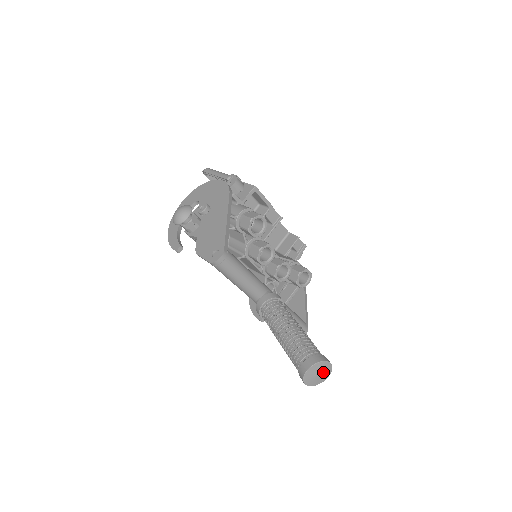
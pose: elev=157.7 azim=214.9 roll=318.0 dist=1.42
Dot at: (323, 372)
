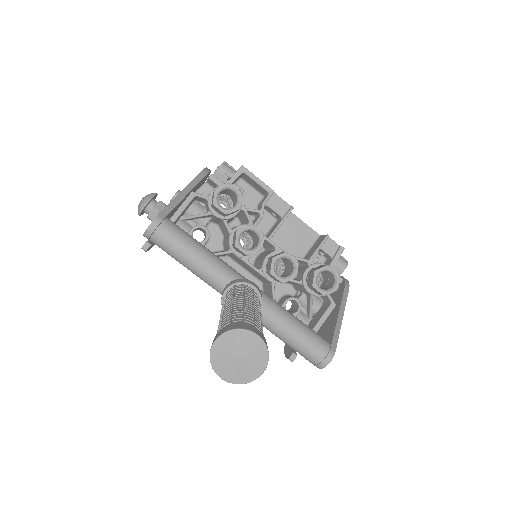
Dot at: (248, 354)
